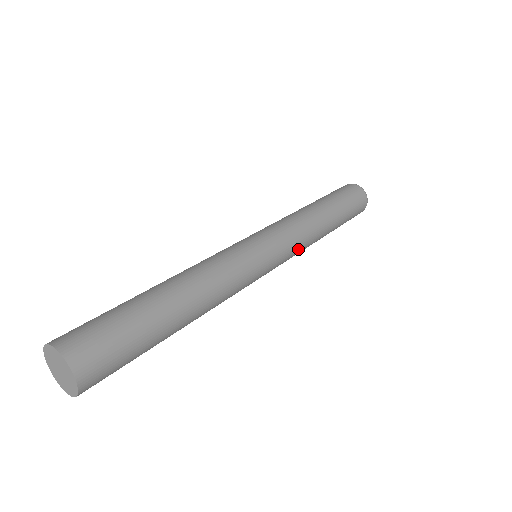
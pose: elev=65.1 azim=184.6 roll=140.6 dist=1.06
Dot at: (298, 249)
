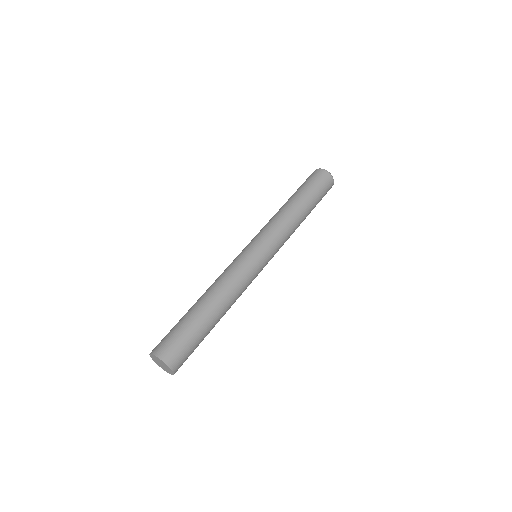
Dot at: occluded
